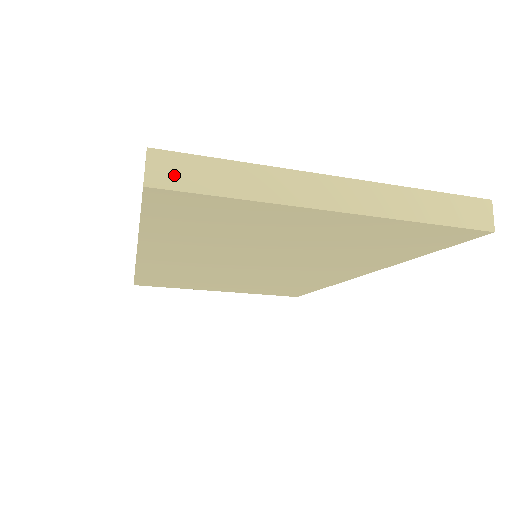
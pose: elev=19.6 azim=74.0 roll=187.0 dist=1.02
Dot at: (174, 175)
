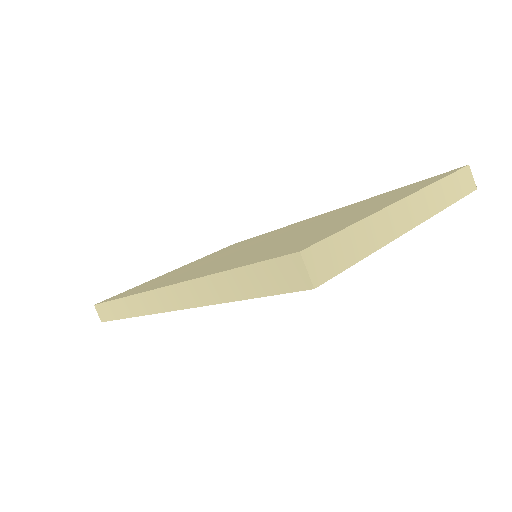
Dot at: (326, 265)
